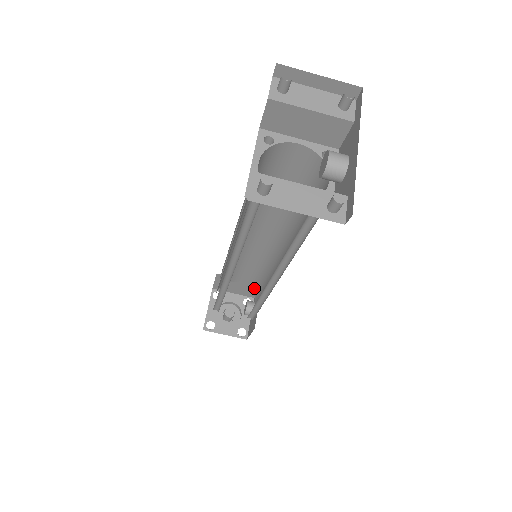
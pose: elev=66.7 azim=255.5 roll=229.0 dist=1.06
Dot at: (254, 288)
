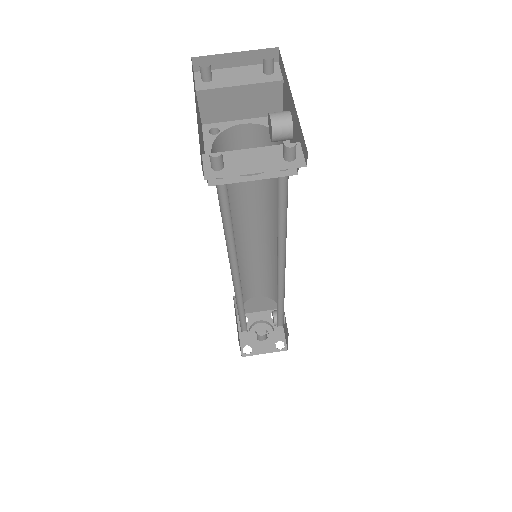
Dot at: (273, 296)
